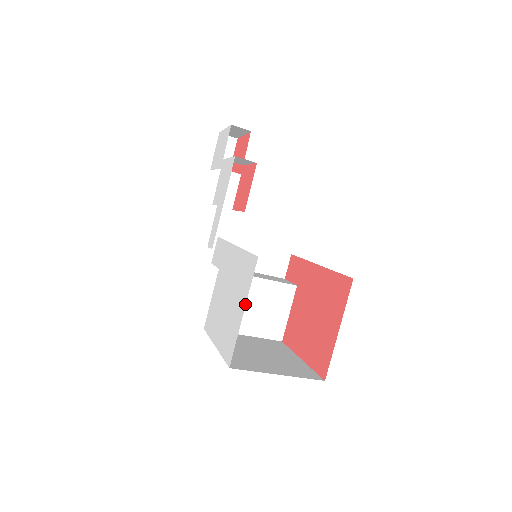
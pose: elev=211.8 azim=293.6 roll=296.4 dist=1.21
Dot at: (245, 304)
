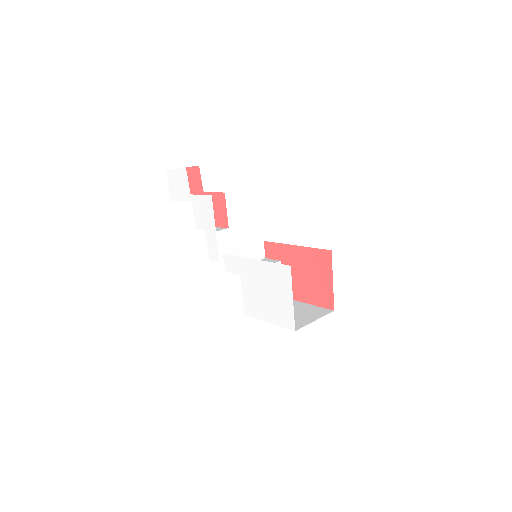
Dot at: (292, 294)
